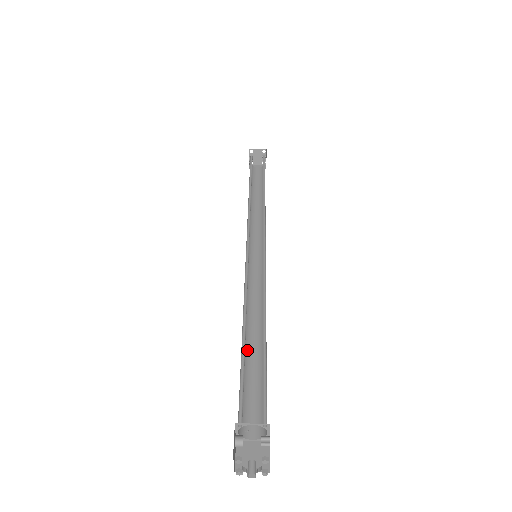
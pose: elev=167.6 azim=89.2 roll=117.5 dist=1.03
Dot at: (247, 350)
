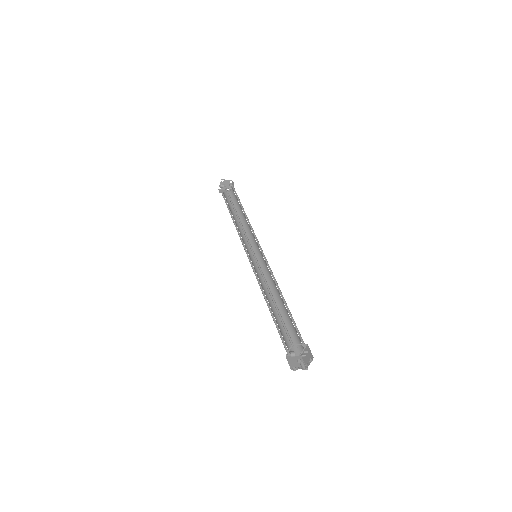
Dot at: (272, 311)
